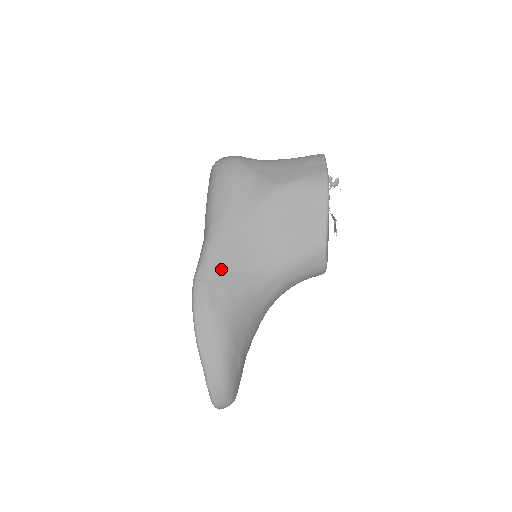
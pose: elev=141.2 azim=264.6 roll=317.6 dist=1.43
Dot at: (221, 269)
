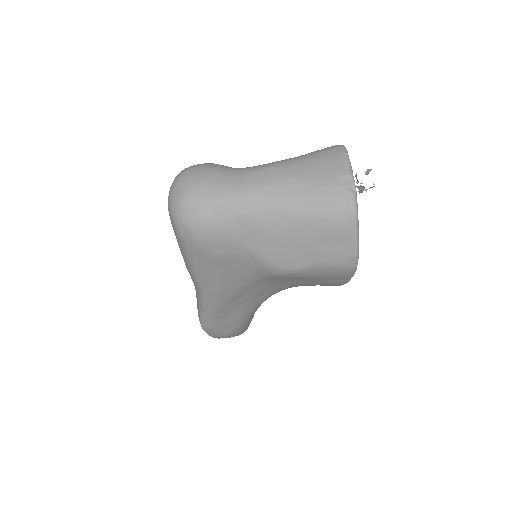
Dot at: (227, 316)
